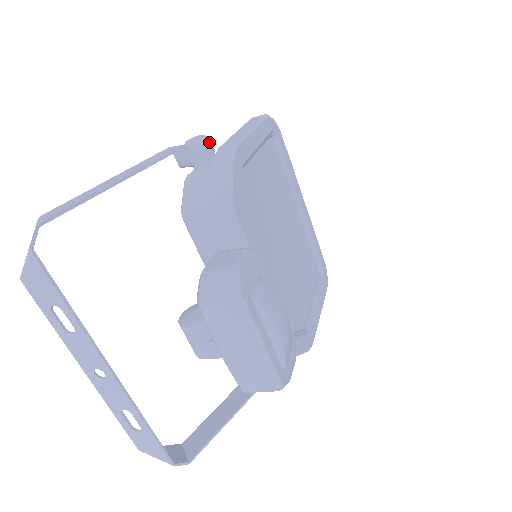
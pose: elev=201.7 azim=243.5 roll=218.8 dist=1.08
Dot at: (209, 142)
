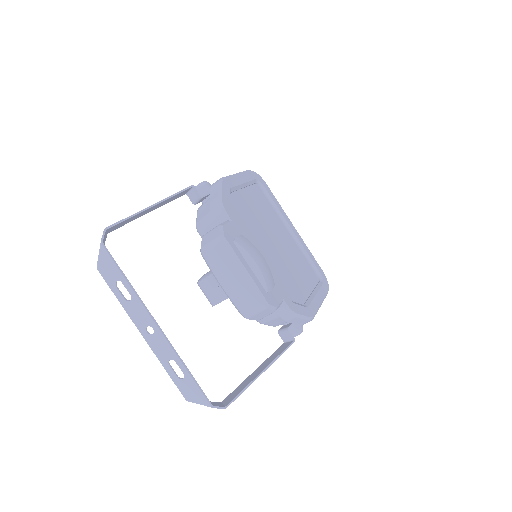
Dot at: (209, 184)
